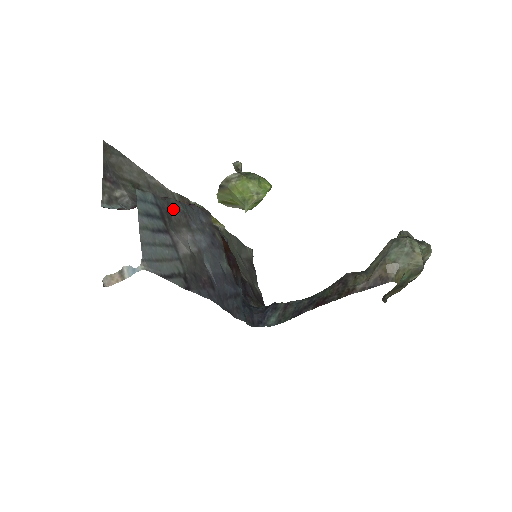
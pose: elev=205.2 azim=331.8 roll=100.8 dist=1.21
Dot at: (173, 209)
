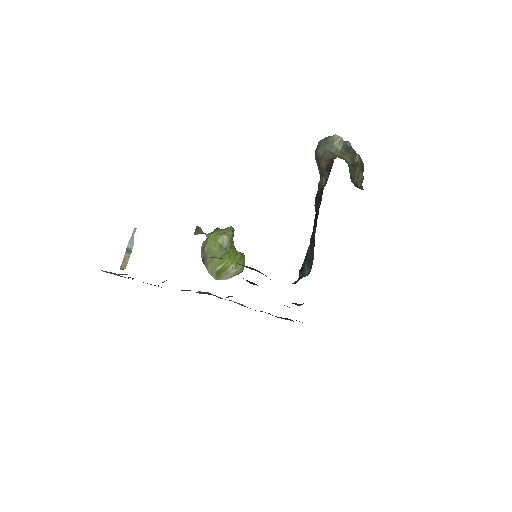
Dot at: occluded
